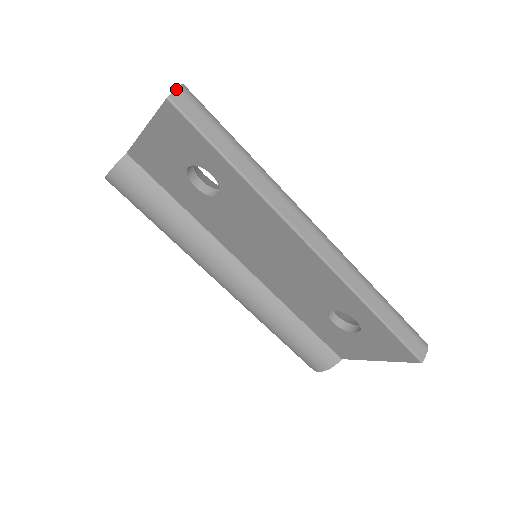
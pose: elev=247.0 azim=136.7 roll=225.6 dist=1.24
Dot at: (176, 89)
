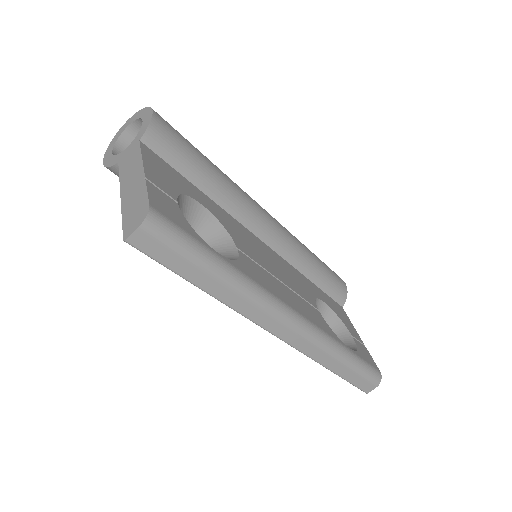
Dot at: (135, 230)
